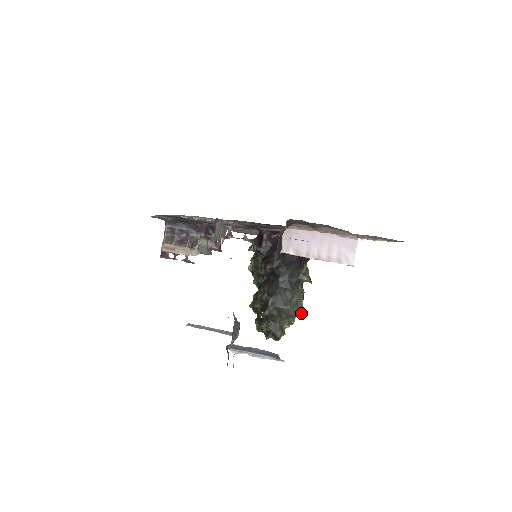
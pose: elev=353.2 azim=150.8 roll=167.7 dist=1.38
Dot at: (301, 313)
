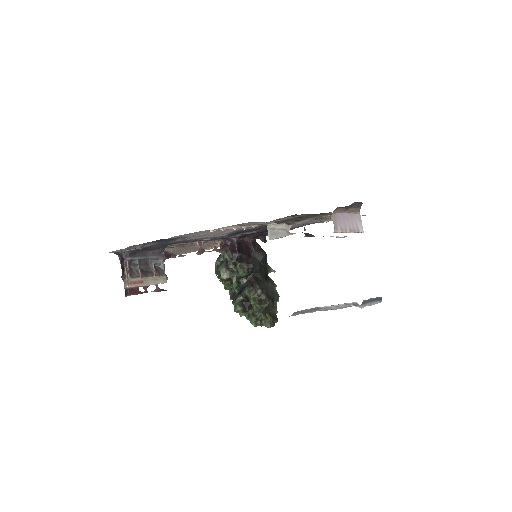
Dot at: occluded
